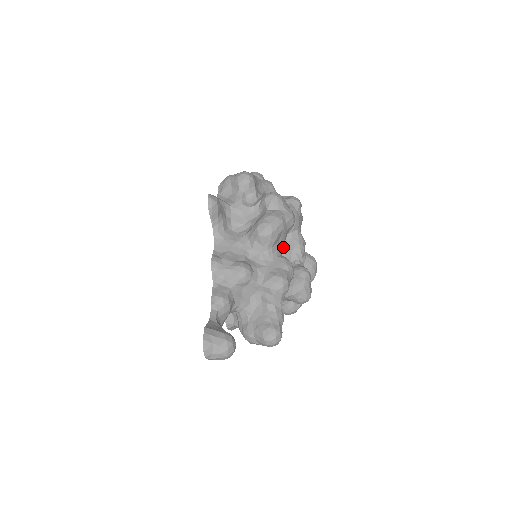
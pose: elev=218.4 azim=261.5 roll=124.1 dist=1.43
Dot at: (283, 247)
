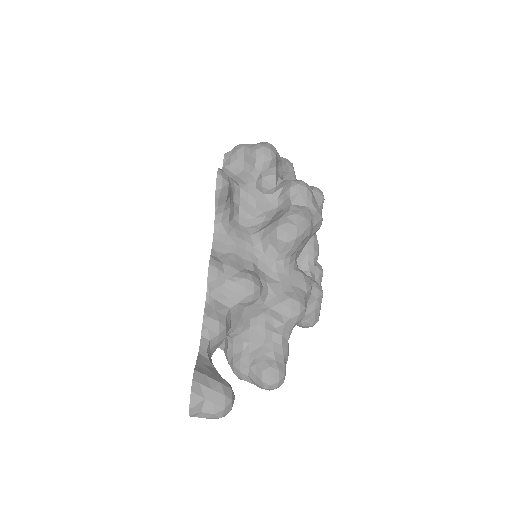
Dot at: occluded
